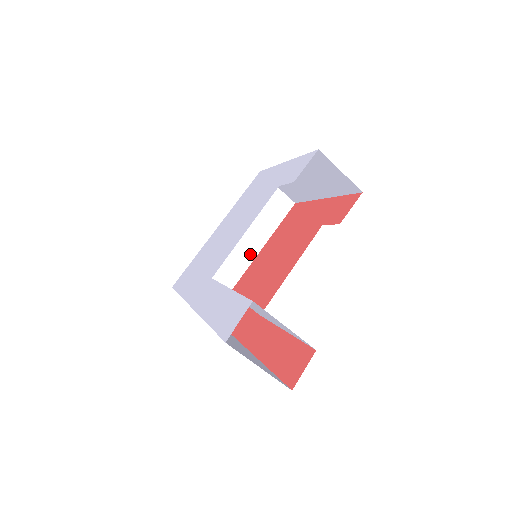
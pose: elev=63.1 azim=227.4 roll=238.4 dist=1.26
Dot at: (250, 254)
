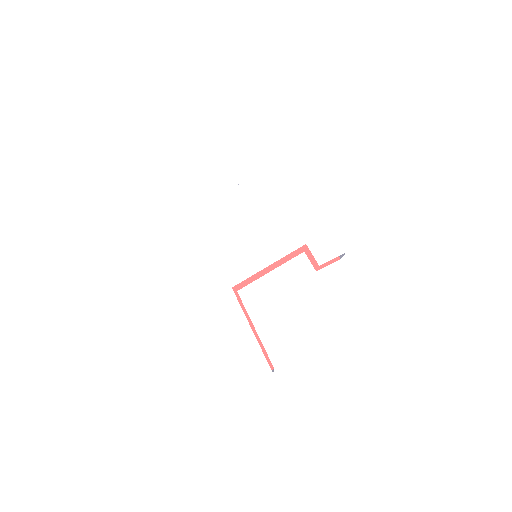
Dot at: occluded
